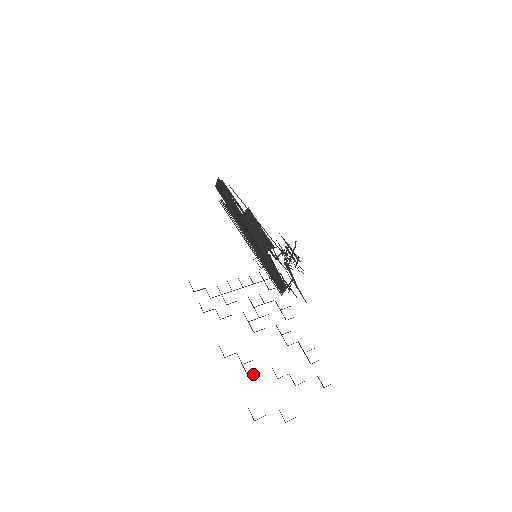
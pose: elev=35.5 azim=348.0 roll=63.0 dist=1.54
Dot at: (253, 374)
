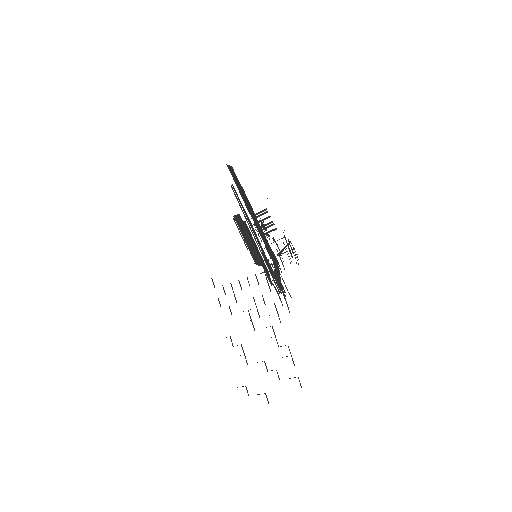
Dot at: occluded
